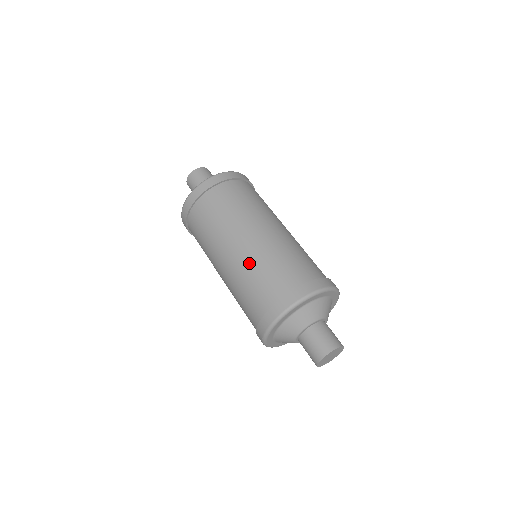
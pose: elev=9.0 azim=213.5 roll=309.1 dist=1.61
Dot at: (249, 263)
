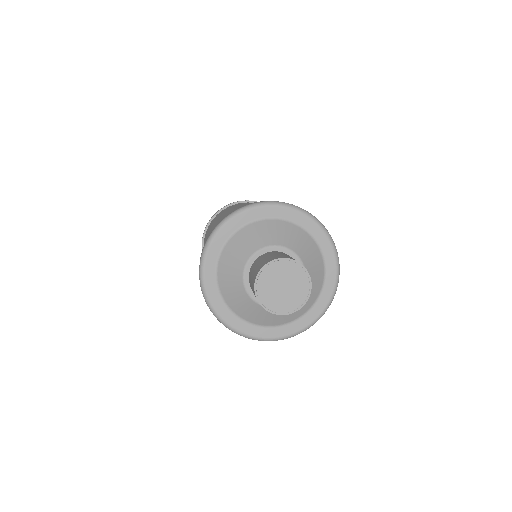
Dot at: occluded
